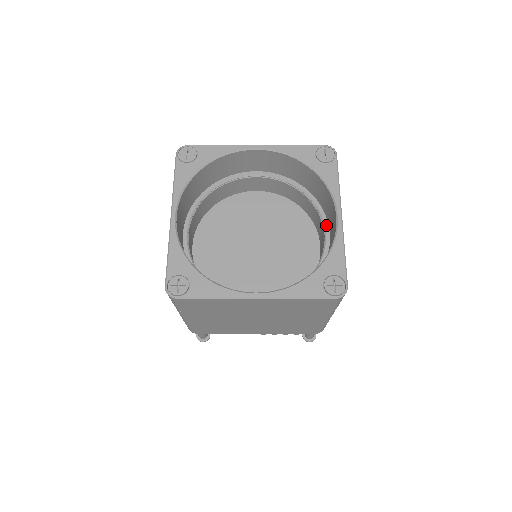
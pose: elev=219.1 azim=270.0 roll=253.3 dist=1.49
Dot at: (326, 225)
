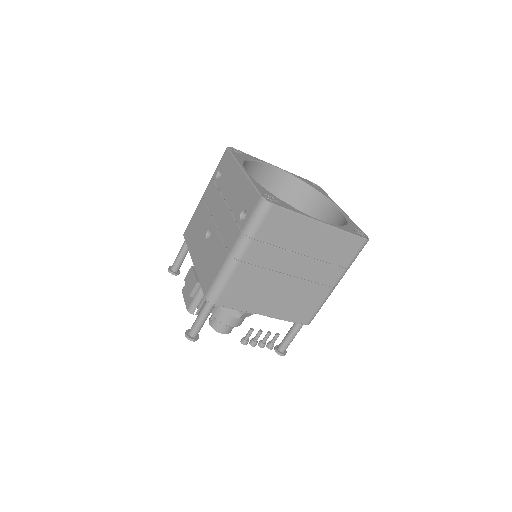
Dot at: occluded
